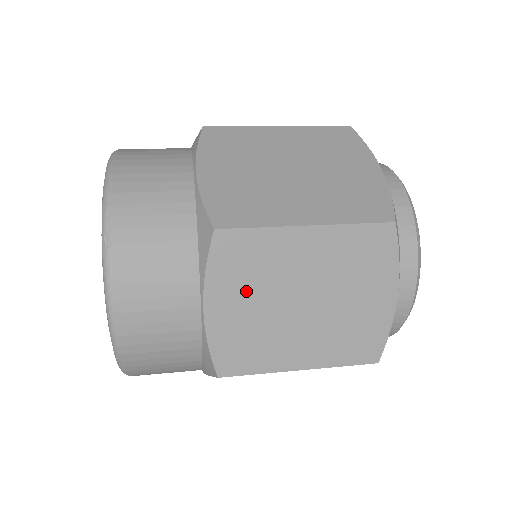
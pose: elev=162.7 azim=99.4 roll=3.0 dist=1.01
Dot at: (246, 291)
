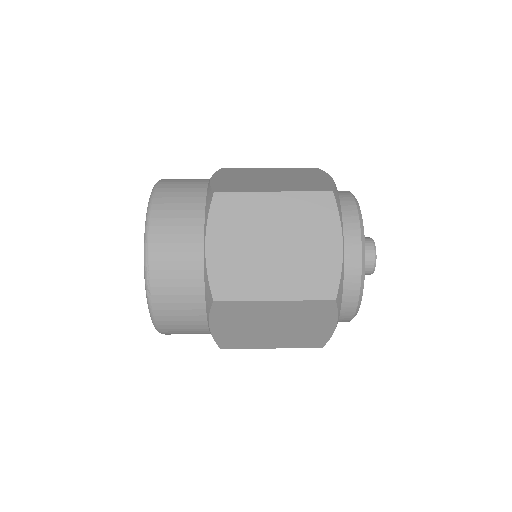
Dot at: (235, 322)
